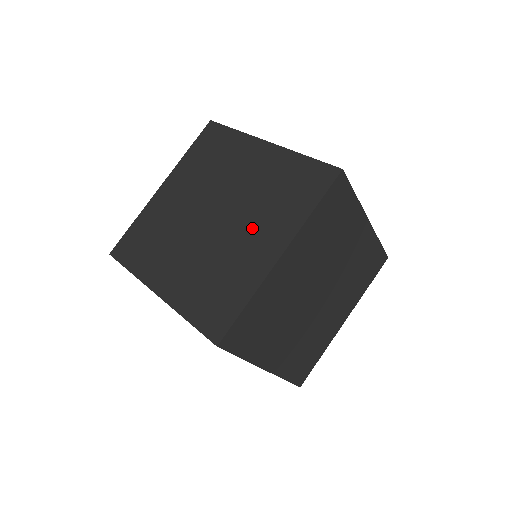
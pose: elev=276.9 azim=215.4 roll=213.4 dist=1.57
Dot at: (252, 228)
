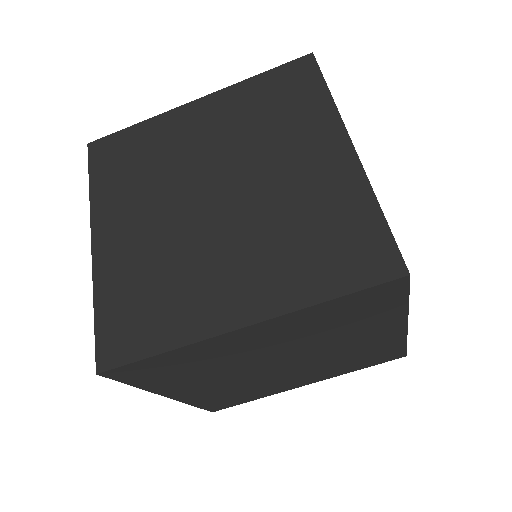
Dot at: (243, 255)
